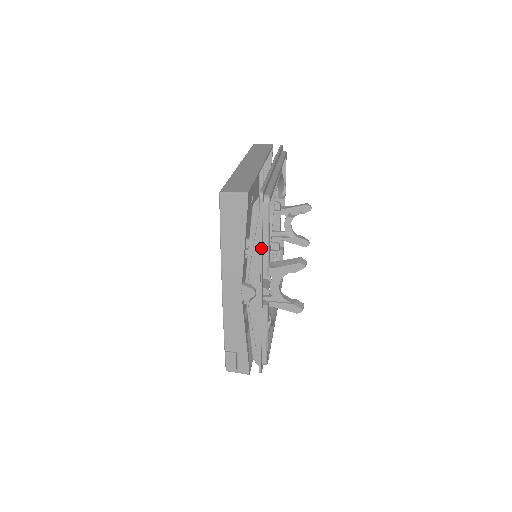
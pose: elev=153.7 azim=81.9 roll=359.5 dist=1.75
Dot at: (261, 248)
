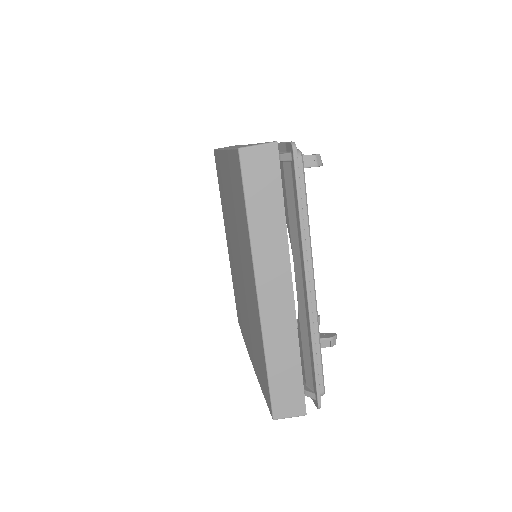
Dot at: occluded
